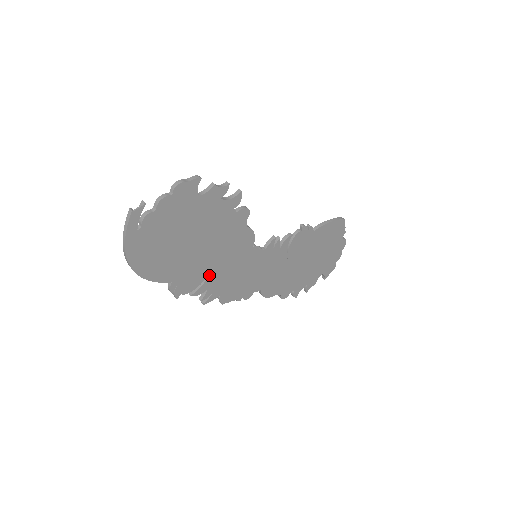
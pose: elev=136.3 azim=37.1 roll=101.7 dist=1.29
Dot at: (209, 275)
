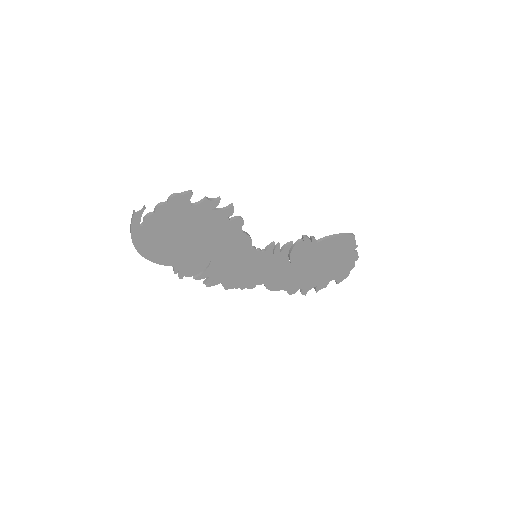
Dot at: (209, 265)
